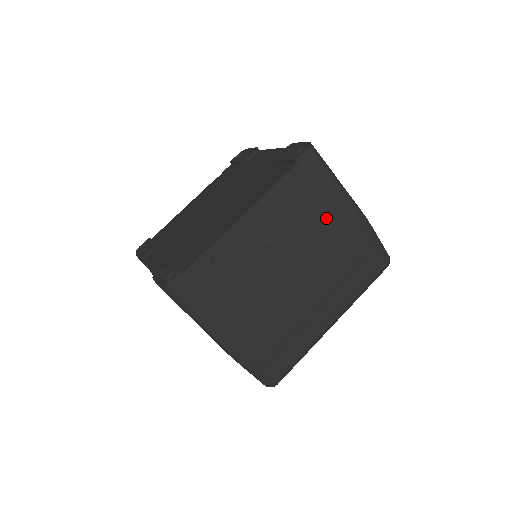
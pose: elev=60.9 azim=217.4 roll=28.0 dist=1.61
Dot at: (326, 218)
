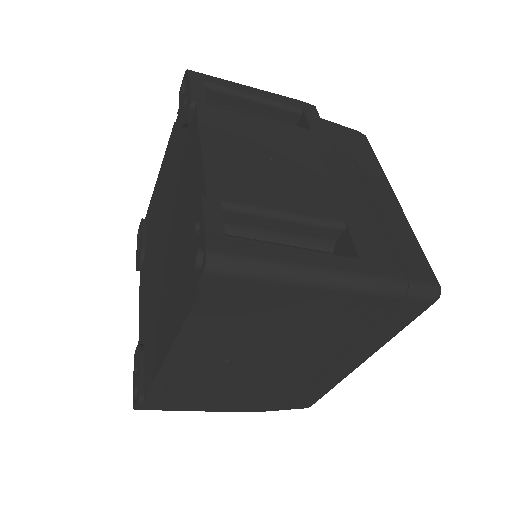
Dot at: (292, 315)
